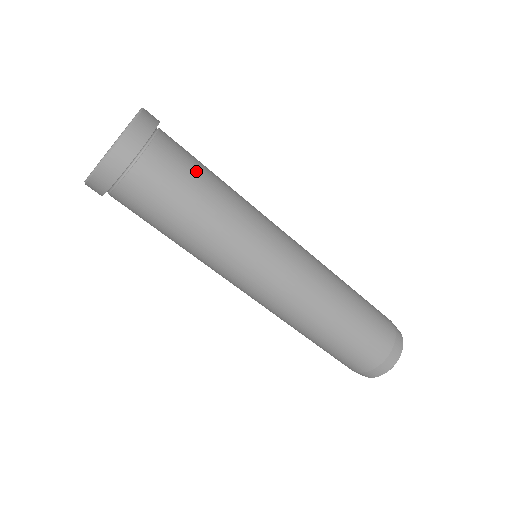
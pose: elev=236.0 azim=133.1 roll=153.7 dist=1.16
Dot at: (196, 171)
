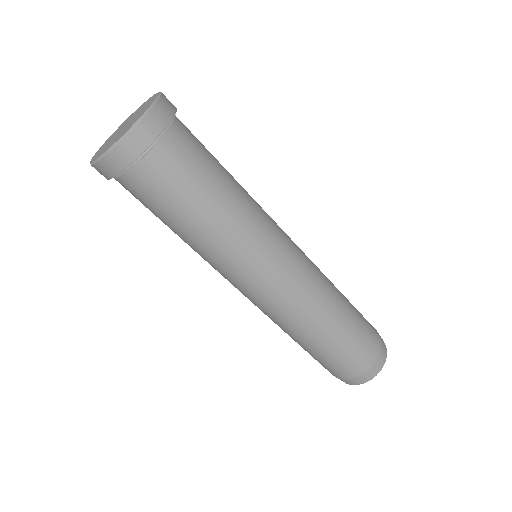
Dot at: (187, 193)
